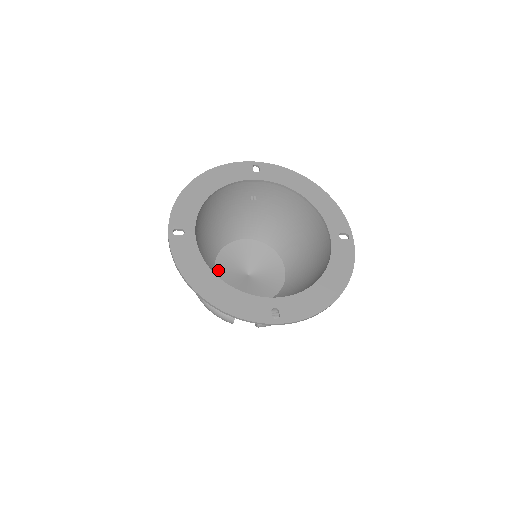
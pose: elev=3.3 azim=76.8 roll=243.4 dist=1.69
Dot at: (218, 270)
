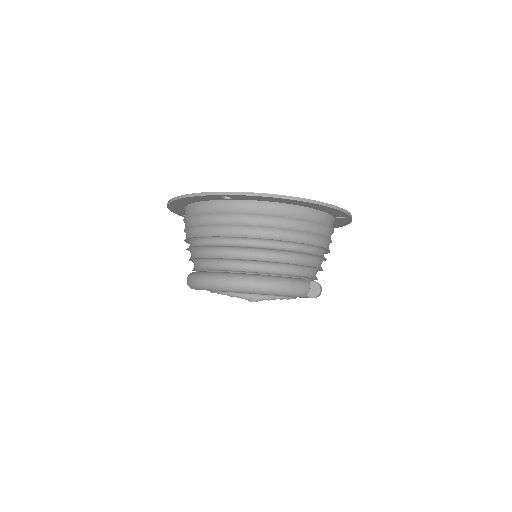
Dot at: occluded
